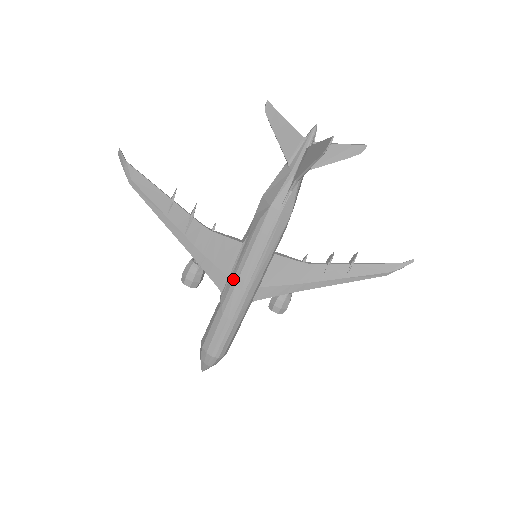
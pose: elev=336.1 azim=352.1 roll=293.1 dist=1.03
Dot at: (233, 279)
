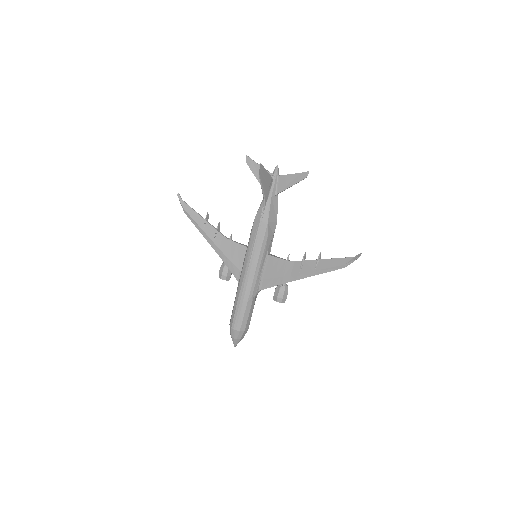
Dot at: (241, 271)
